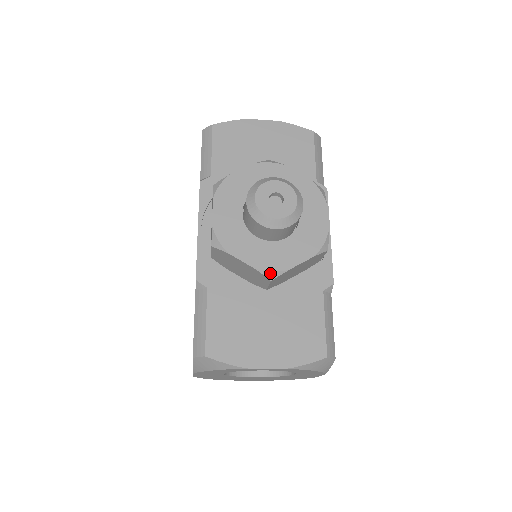
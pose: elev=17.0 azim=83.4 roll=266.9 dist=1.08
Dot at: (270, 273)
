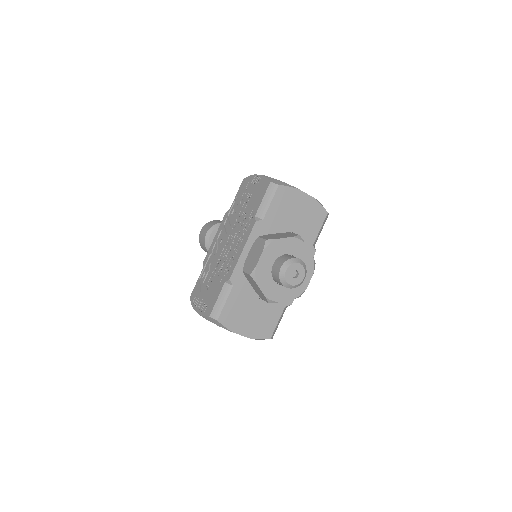
Dot at: (270, 301)
